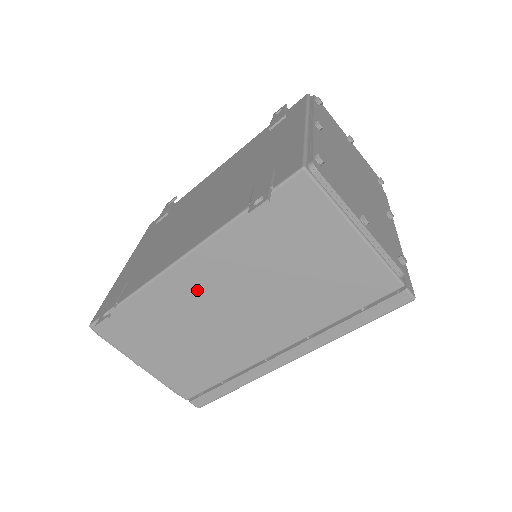
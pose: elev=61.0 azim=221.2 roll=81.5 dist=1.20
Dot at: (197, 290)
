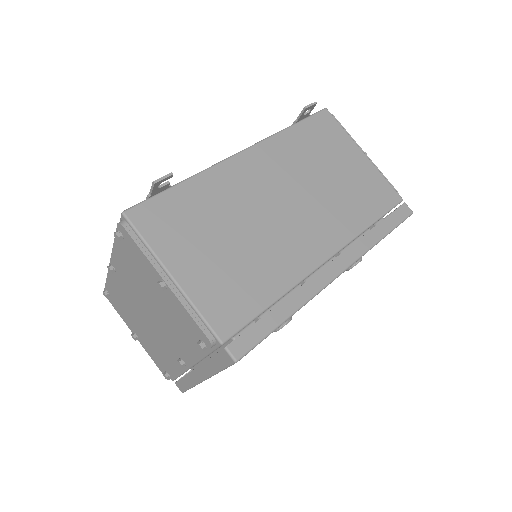
Dot at: (253, 182)
